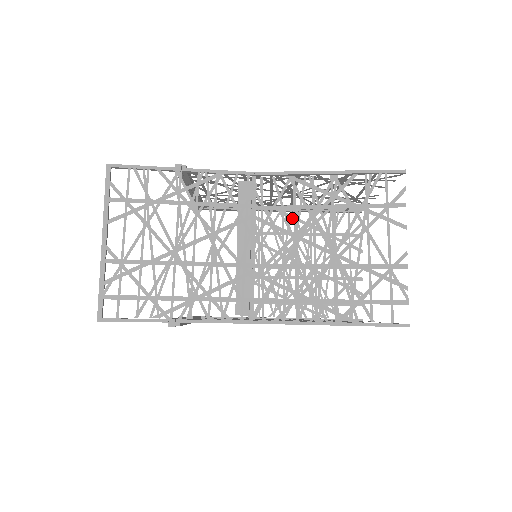
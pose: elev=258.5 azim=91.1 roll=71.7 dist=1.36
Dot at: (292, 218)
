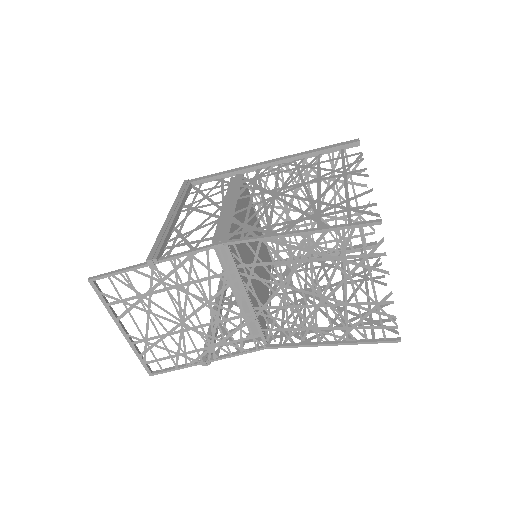
Dot at: (284, 172)
